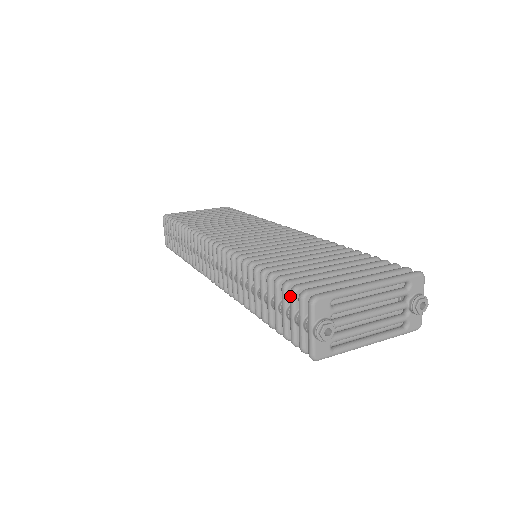
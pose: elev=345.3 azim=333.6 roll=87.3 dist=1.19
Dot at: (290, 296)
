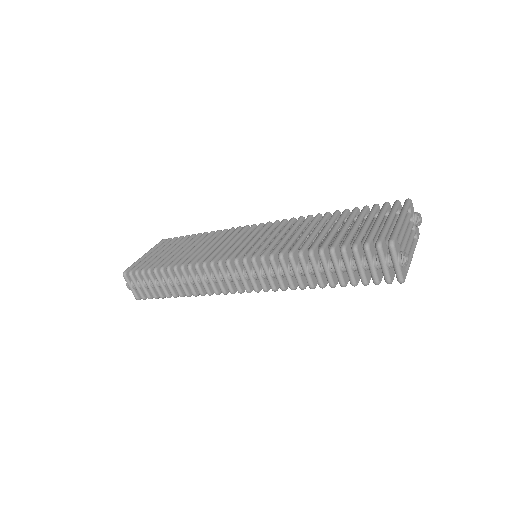
Dot at: (366, 252)
